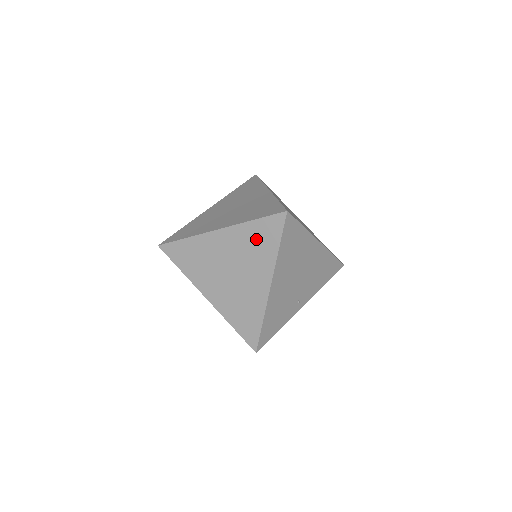
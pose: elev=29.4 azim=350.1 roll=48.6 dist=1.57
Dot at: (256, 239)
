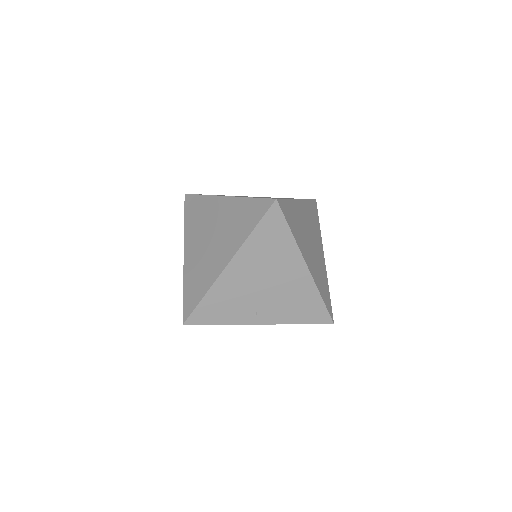
Dot at: (242, 216)
